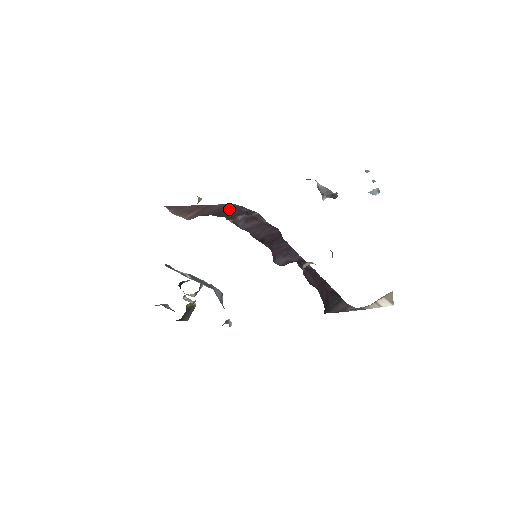
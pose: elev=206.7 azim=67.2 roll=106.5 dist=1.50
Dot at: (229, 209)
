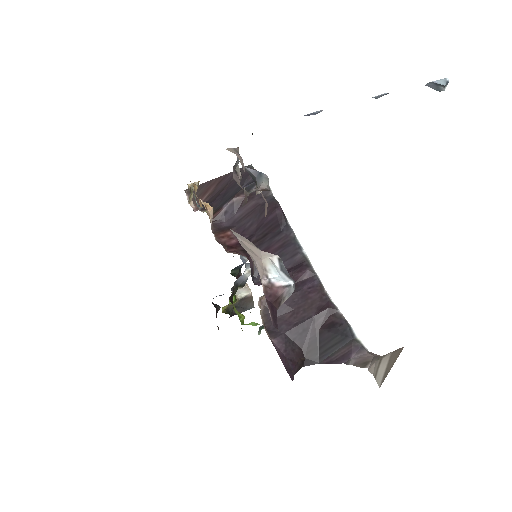
Dot at: (233, 183)
